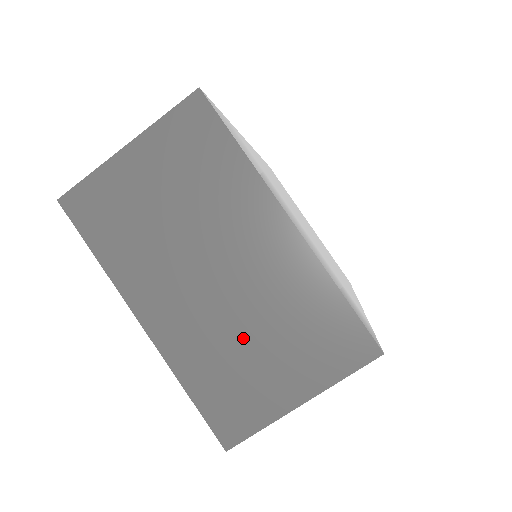
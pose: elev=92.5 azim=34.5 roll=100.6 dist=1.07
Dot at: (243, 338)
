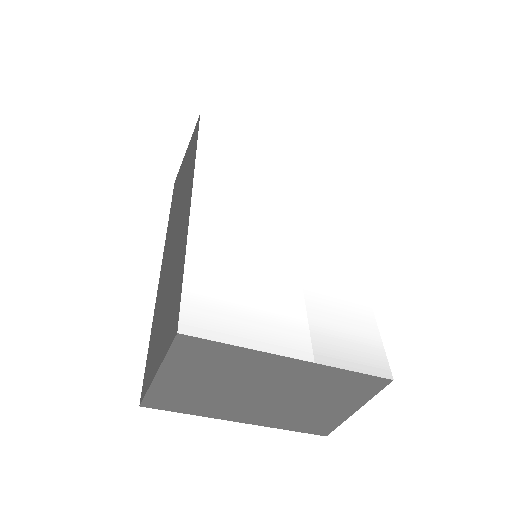
Dot at: (304, 405)
